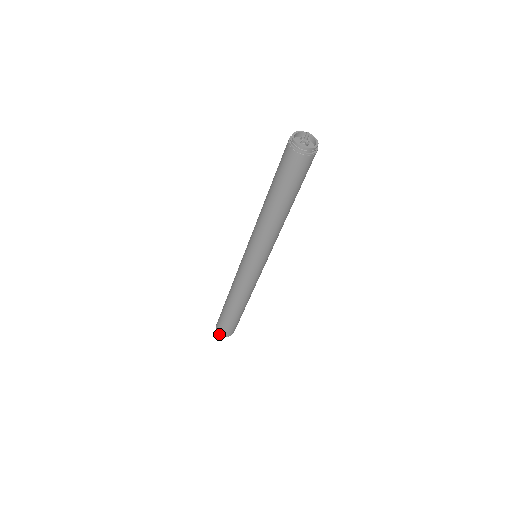
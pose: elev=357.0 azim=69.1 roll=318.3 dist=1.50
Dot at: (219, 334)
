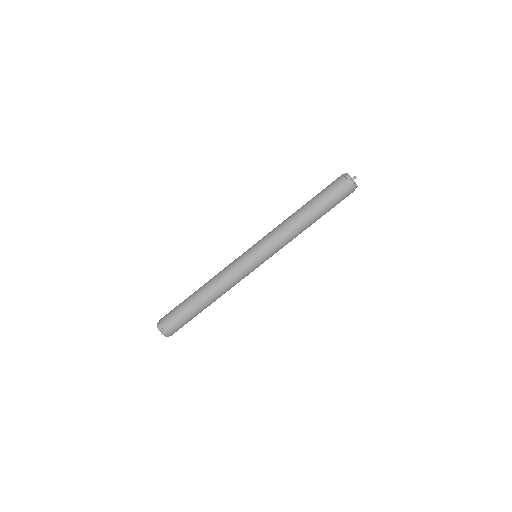
Dot at: (160, 330)
